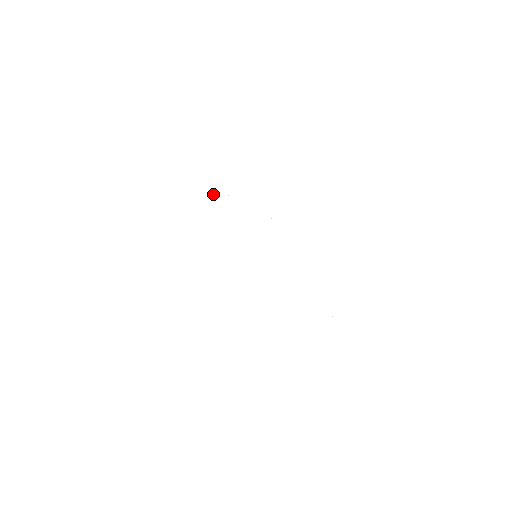
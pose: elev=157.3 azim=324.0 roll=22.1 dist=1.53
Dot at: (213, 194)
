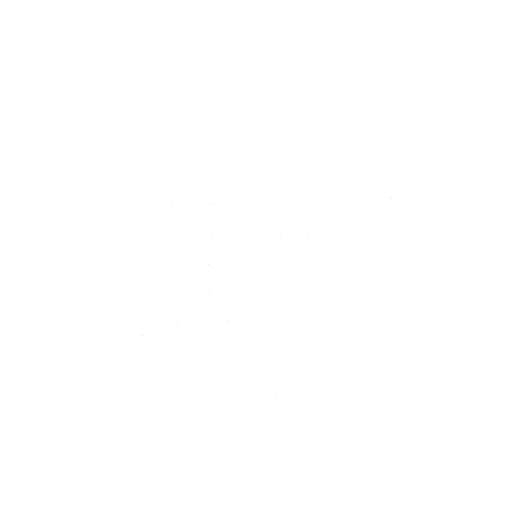
Dot at: occluded
